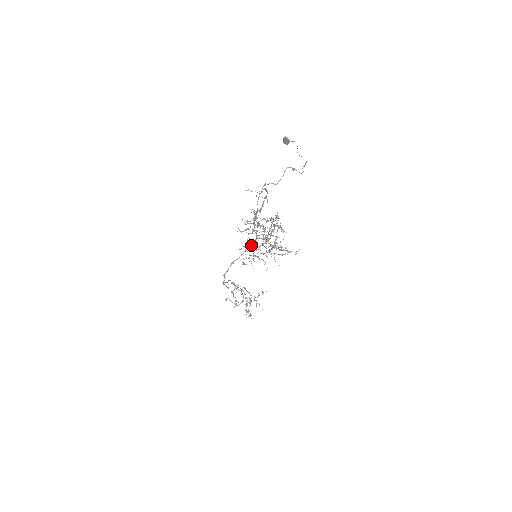
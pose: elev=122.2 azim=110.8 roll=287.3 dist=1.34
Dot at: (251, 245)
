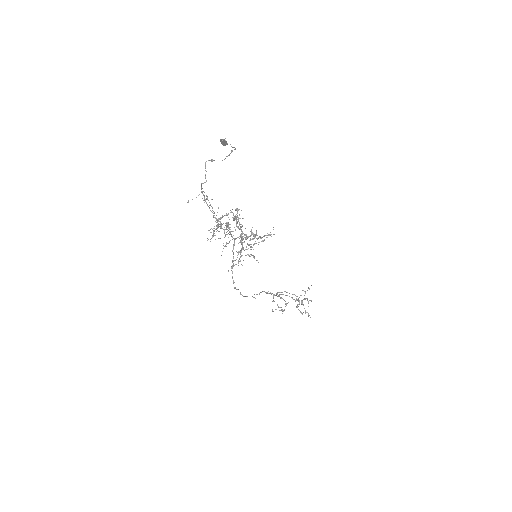
Dot at: (233, 248)
